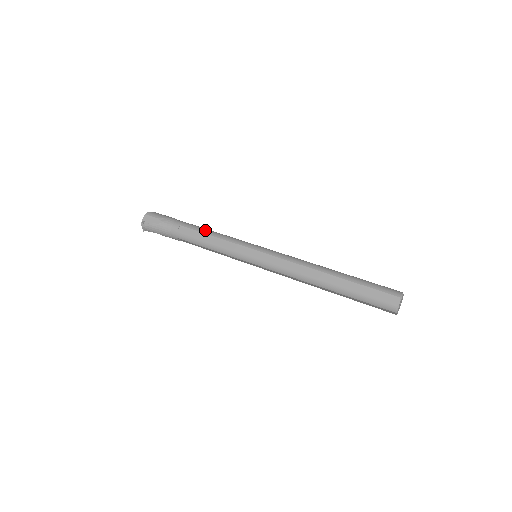
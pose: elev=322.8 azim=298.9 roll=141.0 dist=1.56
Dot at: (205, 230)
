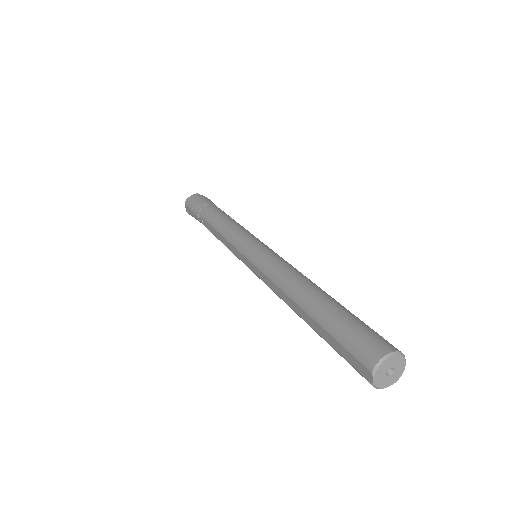
Dot at: (215, 223)
